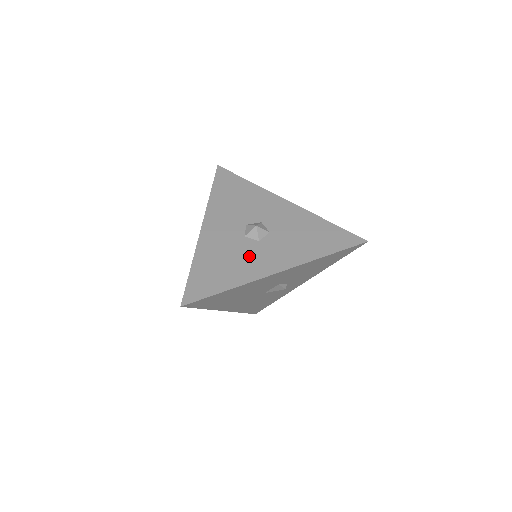
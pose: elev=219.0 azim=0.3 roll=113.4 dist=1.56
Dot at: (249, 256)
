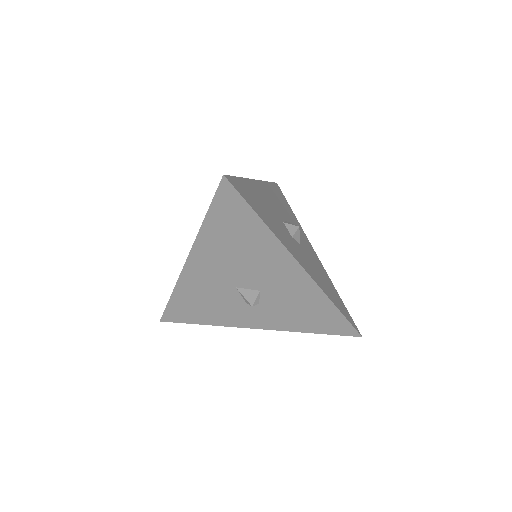
Dot at: (283, 232)
